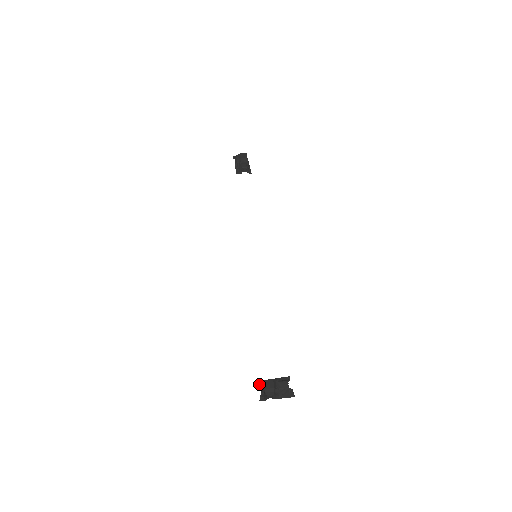
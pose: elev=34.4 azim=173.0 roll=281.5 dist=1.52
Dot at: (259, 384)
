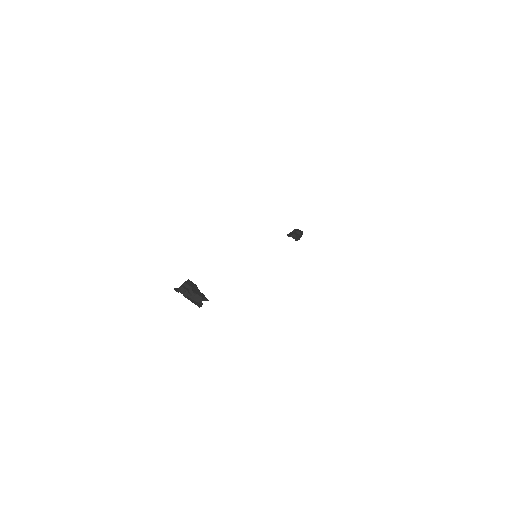
Dot at: occluded
